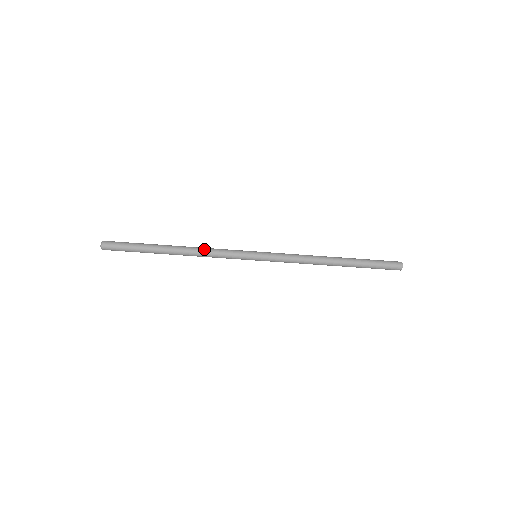
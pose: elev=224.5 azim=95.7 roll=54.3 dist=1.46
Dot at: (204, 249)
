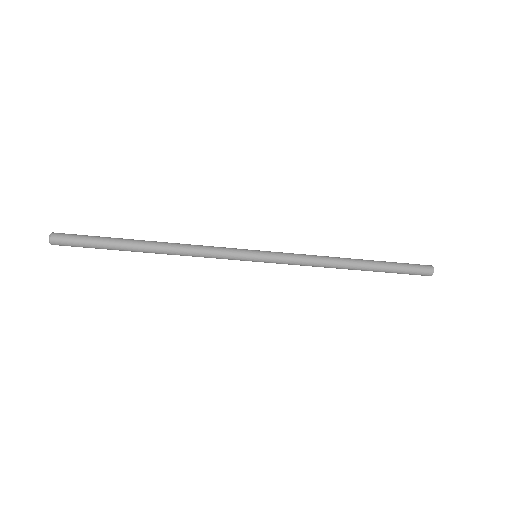
Dot at: (190, 246)
